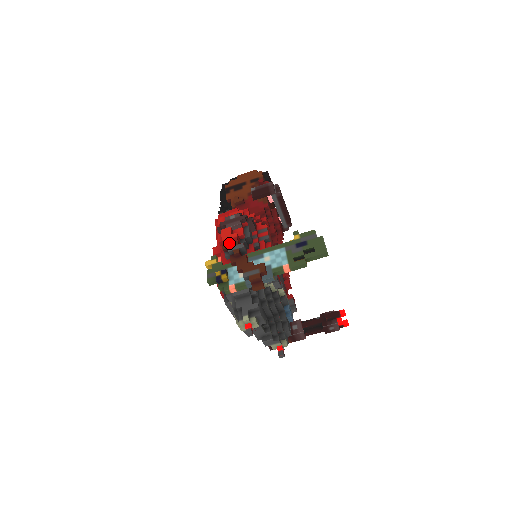
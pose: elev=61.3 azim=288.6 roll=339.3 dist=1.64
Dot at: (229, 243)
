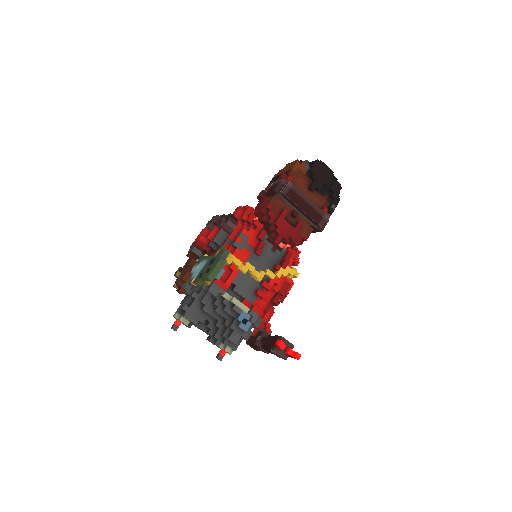
Dot at: (193, 244)
